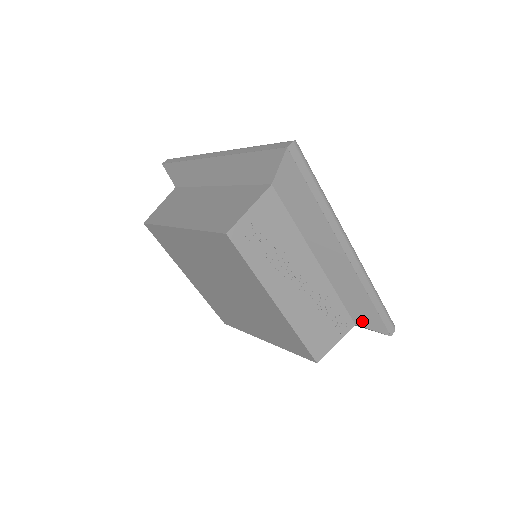
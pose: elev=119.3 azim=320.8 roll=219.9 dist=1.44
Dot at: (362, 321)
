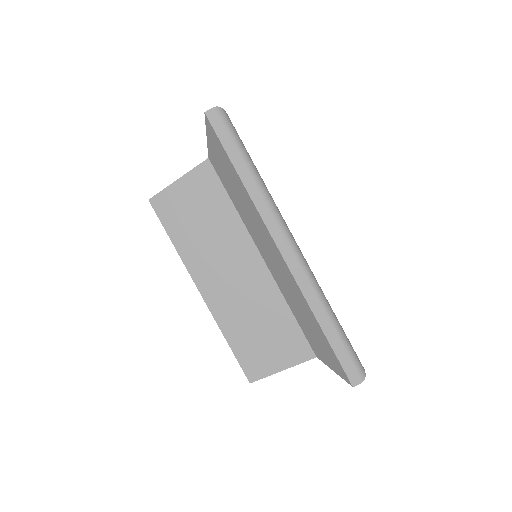
Dot at: occluded
